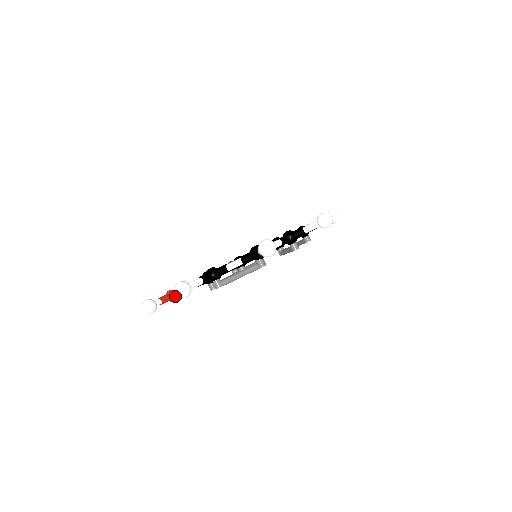
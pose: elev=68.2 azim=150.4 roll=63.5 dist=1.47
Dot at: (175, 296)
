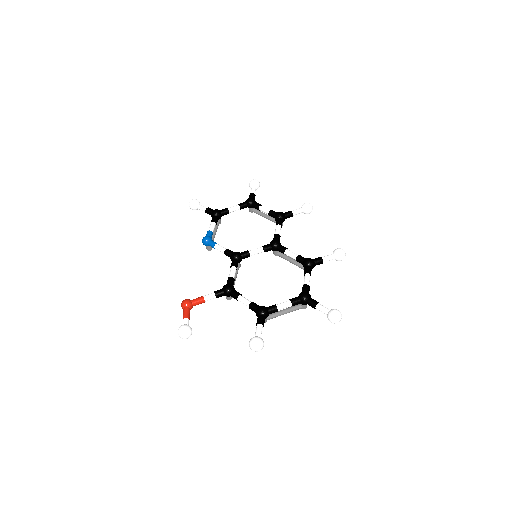
Dot at: occluded
